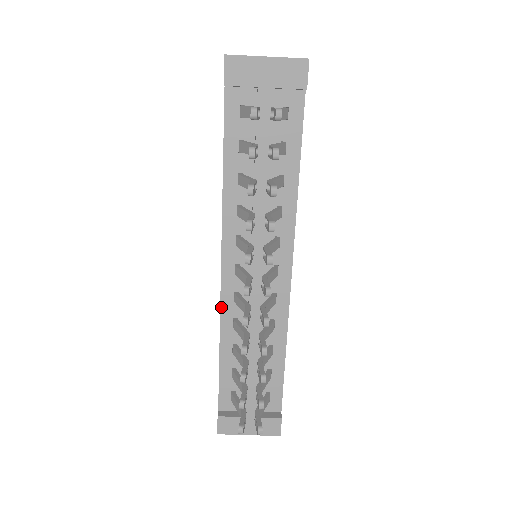
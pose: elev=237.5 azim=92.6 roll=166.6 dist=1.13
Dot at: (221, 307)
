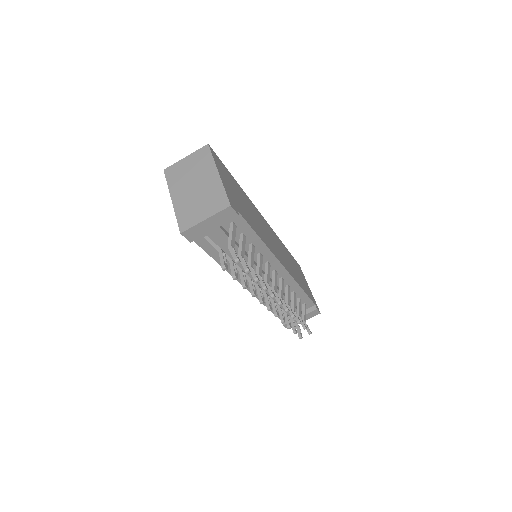
Dot at: occluded
